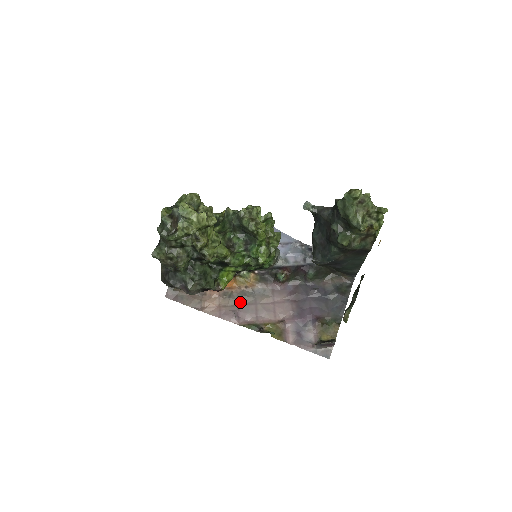
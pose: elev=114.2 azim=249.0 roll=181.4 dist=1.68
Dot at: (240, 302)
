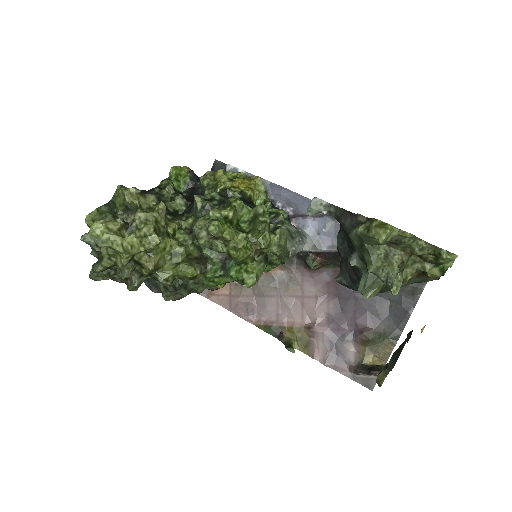
Dot at: (256, 292)
